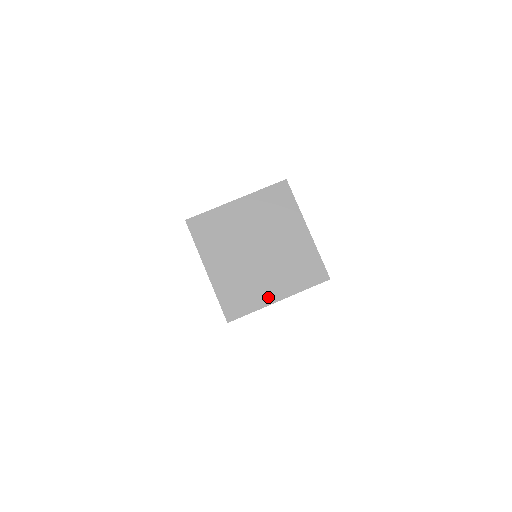
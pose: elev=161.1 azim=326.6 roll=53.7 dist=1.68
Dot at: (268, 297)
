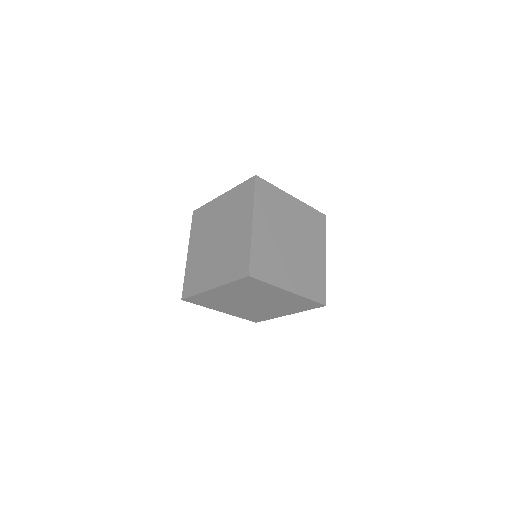
Dot at: (208, 283)
